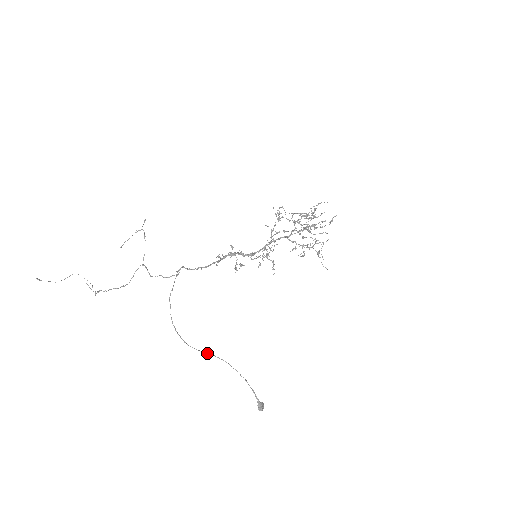
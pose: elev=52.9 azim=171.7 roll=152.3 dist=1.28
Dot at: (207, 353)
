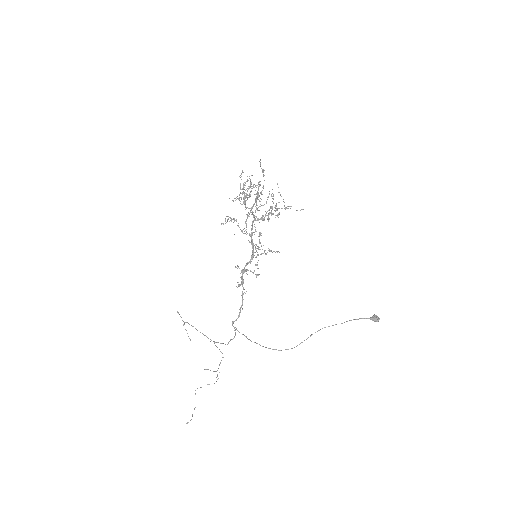
Dot at: occluded
